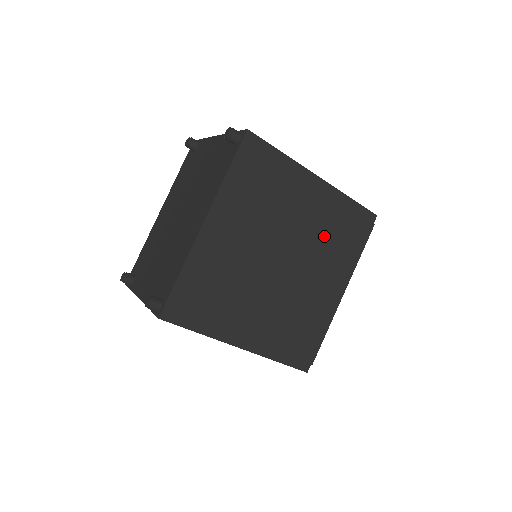
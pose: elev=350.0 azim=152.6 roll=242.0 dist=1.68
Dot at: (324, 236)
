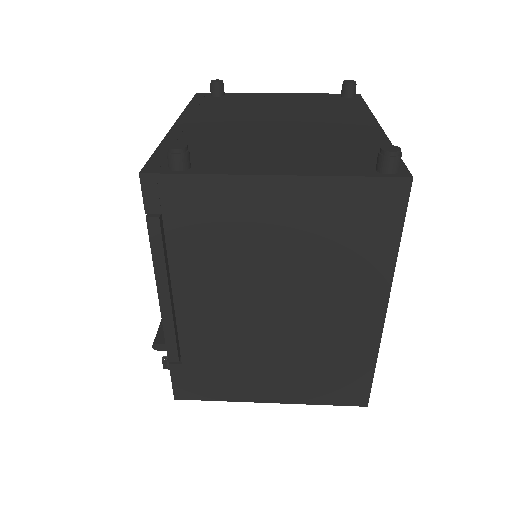
Dot at: occluded
